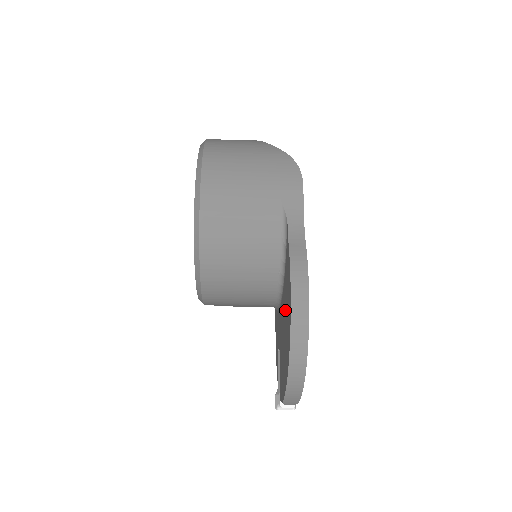
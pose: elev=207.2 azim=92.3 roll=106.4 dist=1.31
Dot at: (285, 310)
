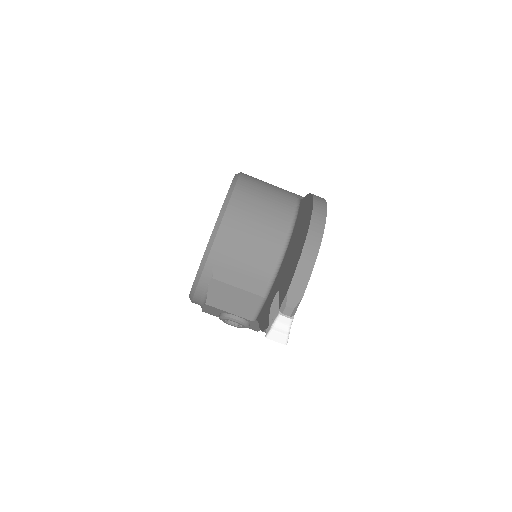
Dot at: (297, 232)
